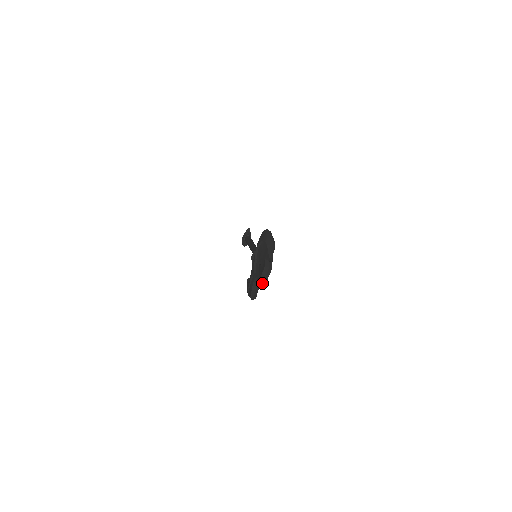
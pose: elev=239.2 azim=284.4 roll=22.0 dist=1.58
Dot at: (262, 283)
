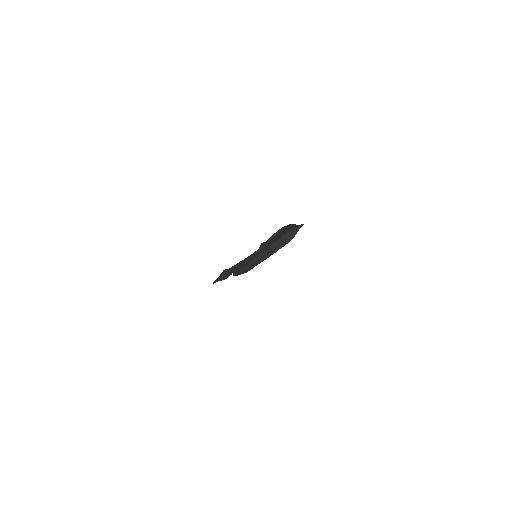
Dot at: (277, 244)
